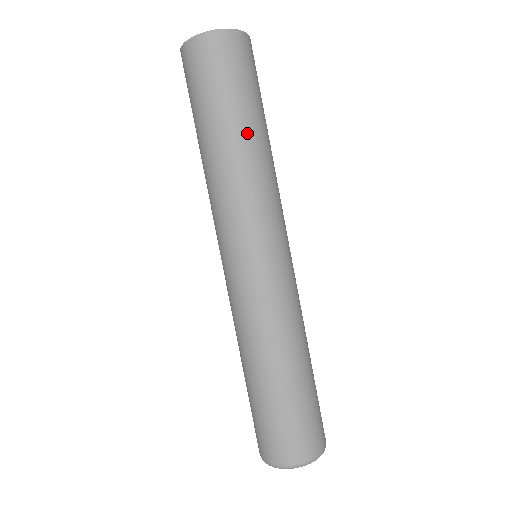
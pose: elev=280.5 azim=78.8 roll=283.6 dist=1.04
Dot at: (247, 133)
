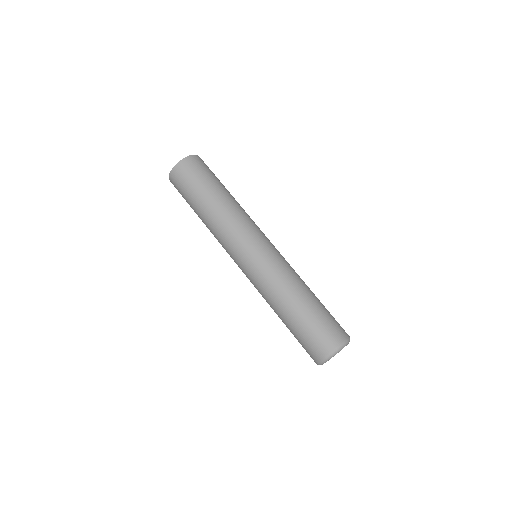
Dot at: (218, 197)
